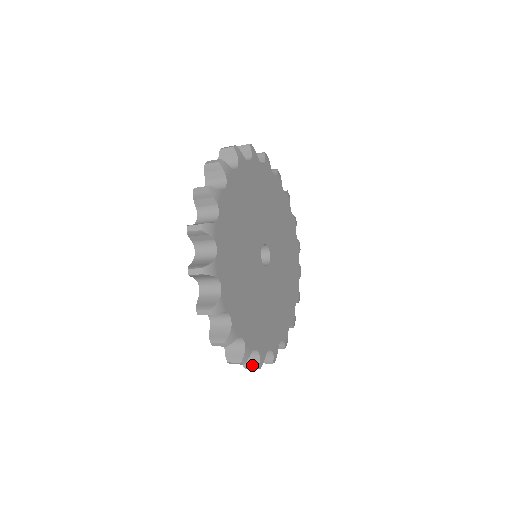
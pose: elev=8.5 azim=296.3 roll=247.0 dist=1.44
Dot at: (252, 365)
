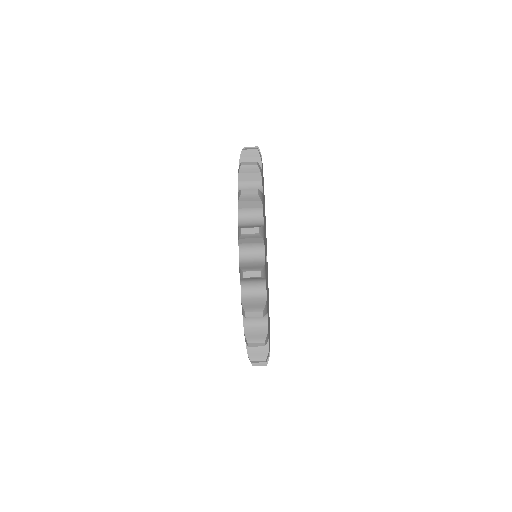
Dot at: (261, 362)
